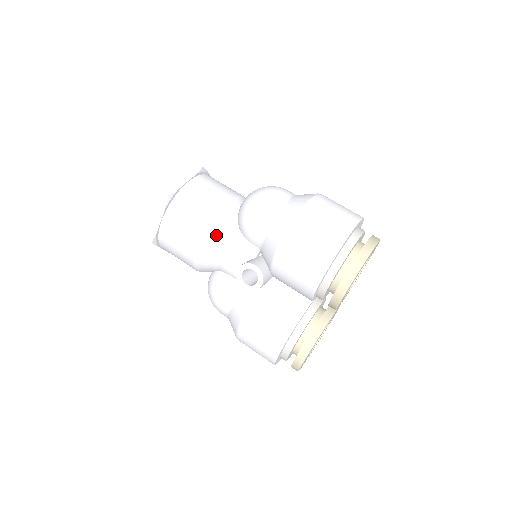
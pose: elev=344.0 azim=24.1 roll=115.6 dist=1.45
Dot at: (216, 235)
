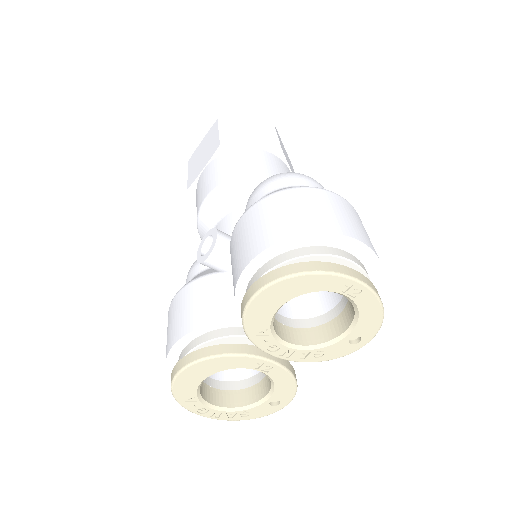
Dot at: (224, 197)
